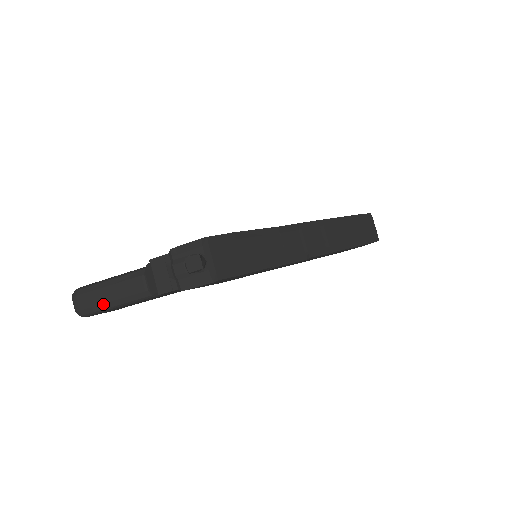
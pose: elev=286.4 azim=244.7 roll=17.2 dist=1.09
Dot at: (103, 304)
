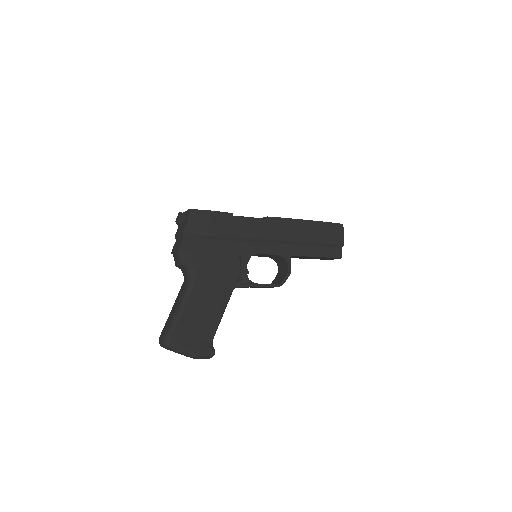
Dot at: (172, 317)
